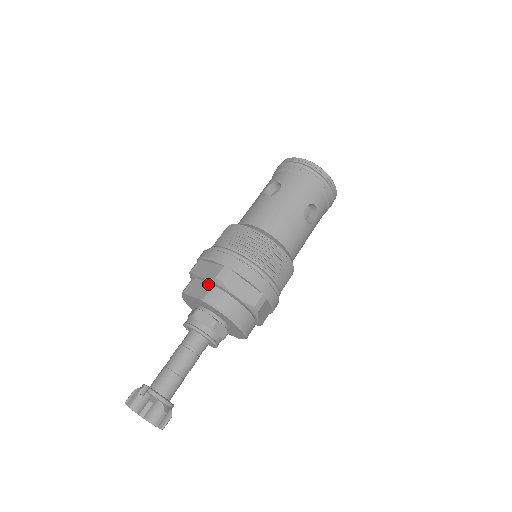
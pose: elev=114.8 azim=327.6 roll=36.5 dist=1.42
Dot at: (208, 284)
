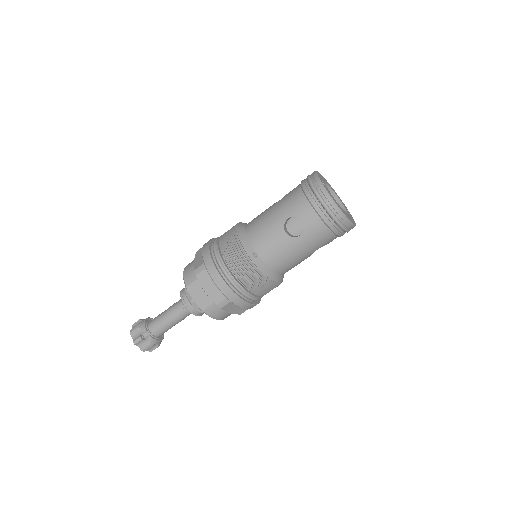
Dot at: (209, 299)
